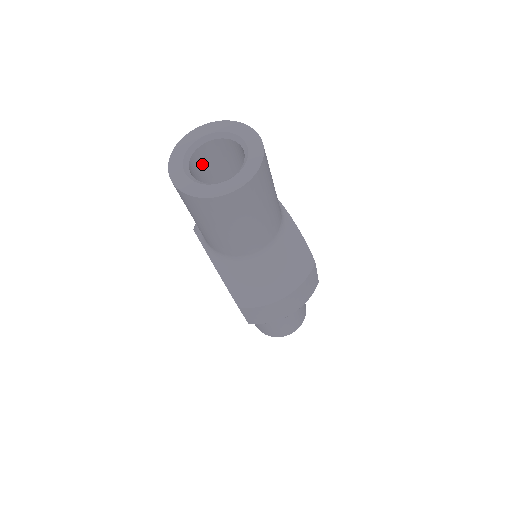
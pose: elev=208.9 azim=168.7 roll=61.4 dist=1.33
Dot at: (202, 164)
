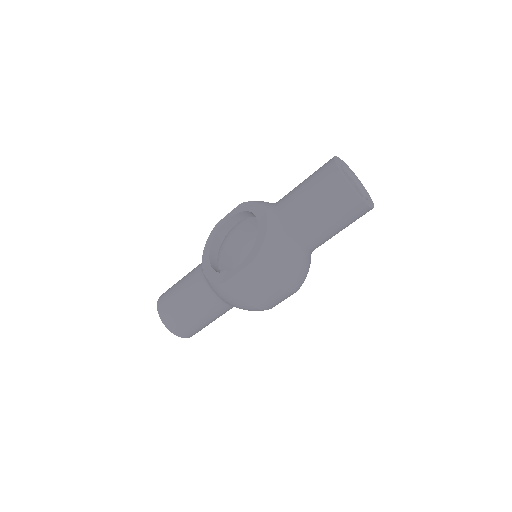
Dot at: occluded
